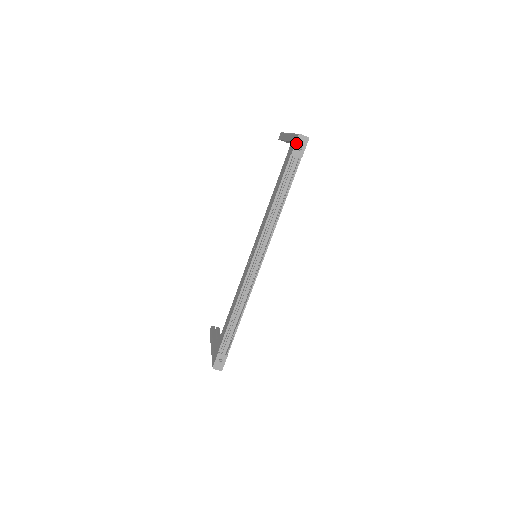
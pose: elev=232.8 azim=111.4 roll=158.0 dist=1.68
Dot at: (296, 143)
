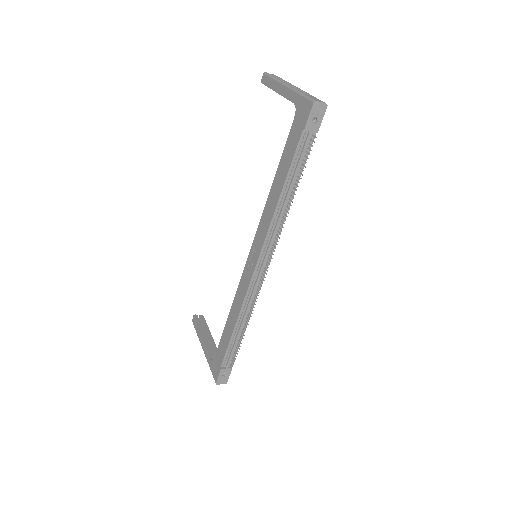
Dot at: (310, 114)
